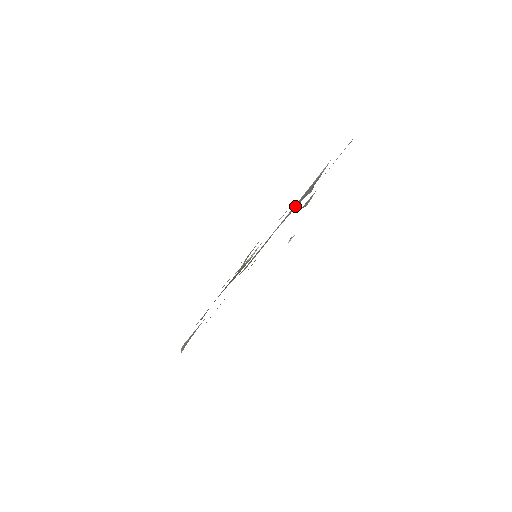
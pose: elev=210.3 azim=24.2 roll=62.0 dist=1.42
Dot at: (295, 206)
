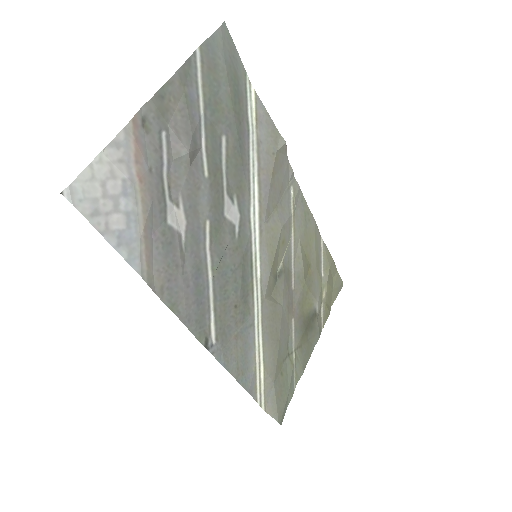
Dot at: (265, 170)
